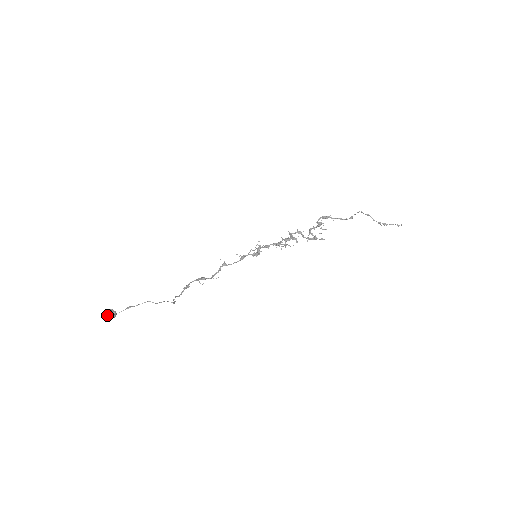
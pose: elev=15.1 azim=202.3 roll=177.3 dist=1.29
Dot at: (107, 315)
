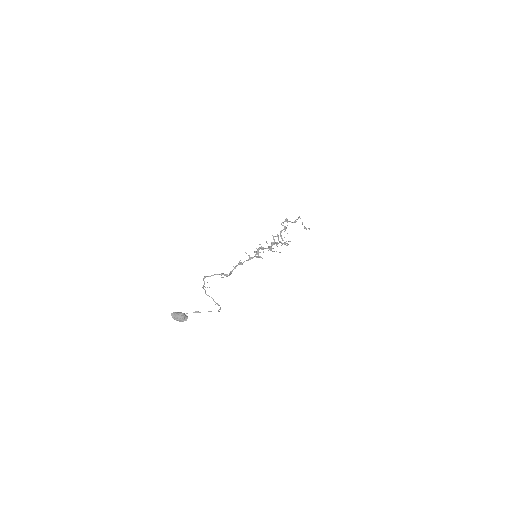
Dot at: (182, 320)
